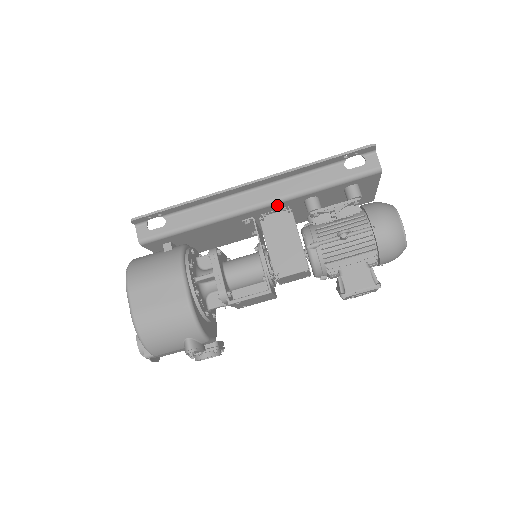
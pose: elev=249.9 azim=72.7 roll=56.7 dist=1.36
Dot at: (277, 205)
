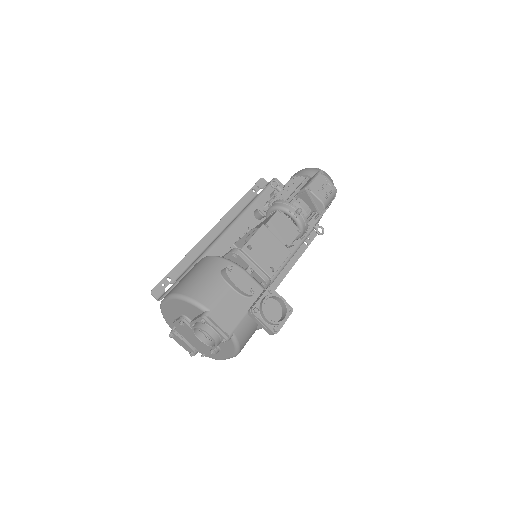
Dot at: (238, 225)
